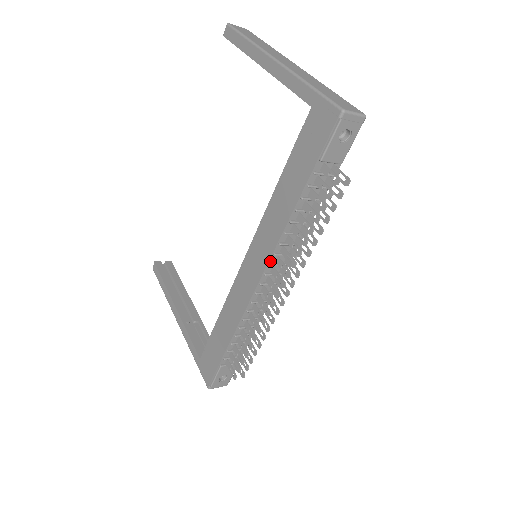
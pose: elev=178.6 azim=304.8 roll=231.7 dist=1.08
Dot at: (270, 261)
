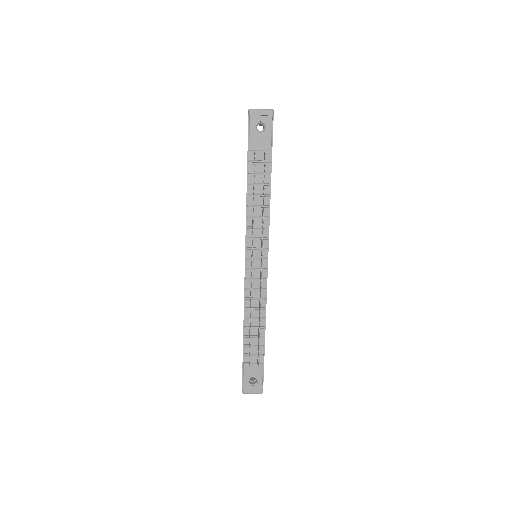
Dot at: (247, 245)
